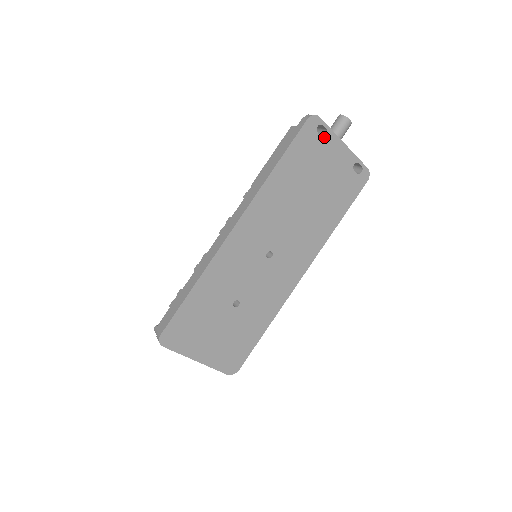
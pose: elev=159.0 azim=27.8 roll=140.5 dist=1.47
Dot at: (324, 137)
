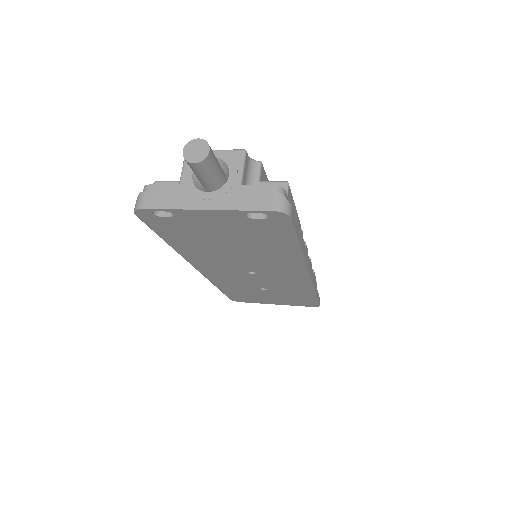
Dot at: (173, 215)
